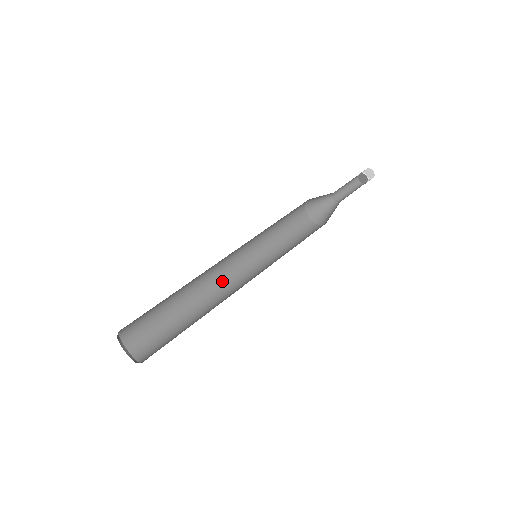
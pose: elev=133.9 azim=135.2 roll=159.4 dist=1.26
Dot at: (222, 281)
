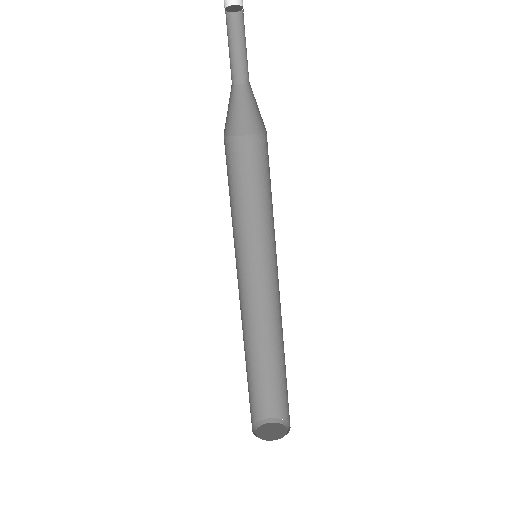
Dot at: (250, 299)
